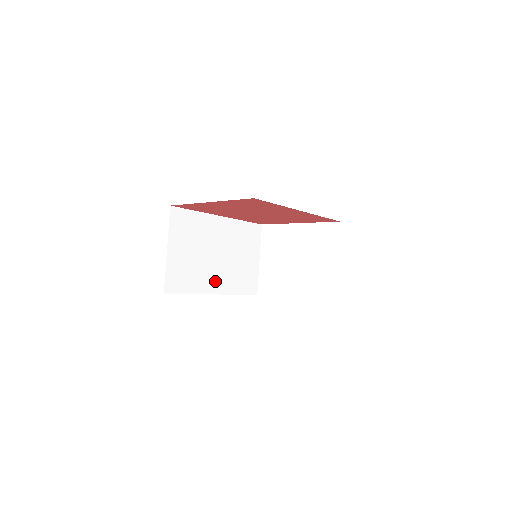
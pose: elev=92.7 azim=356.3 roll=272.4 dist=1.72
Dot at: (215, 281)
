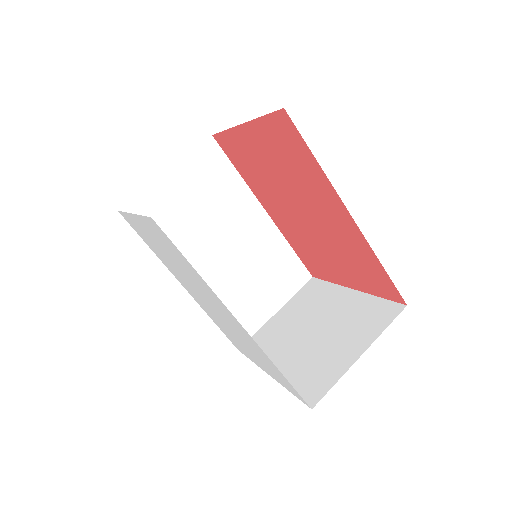
Dot at: (196, 270)
